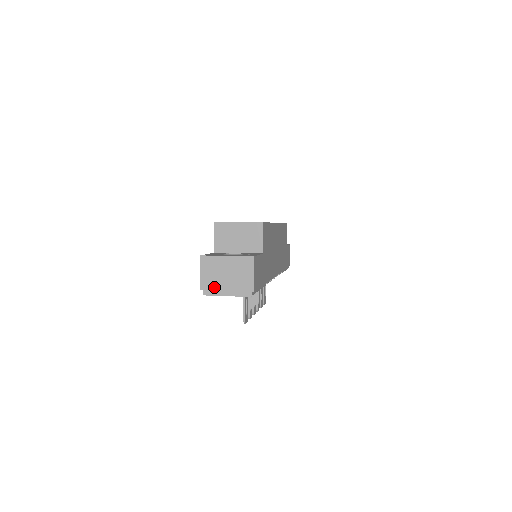
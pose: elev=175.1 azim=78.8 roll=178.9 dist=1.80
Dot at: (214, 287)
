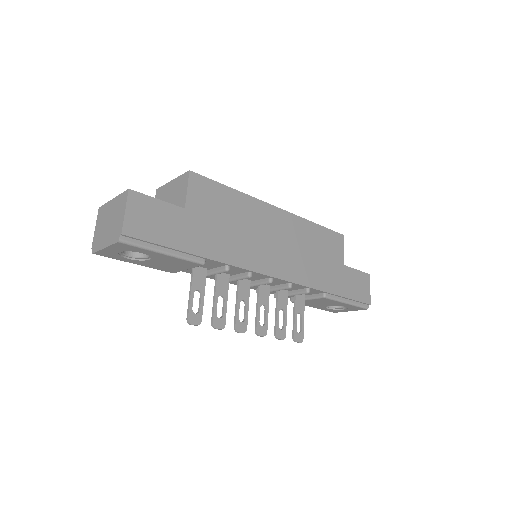
Dot at: (99, 241)
